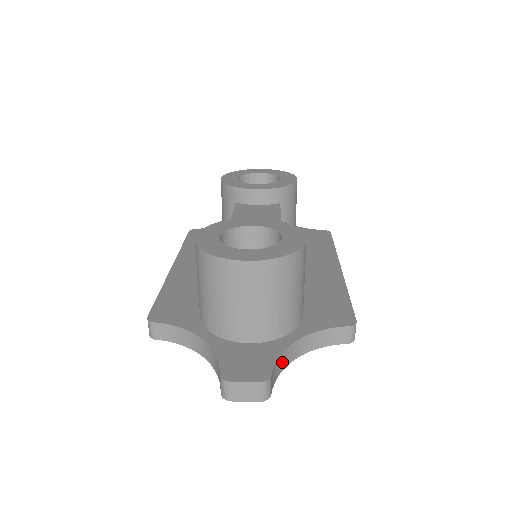
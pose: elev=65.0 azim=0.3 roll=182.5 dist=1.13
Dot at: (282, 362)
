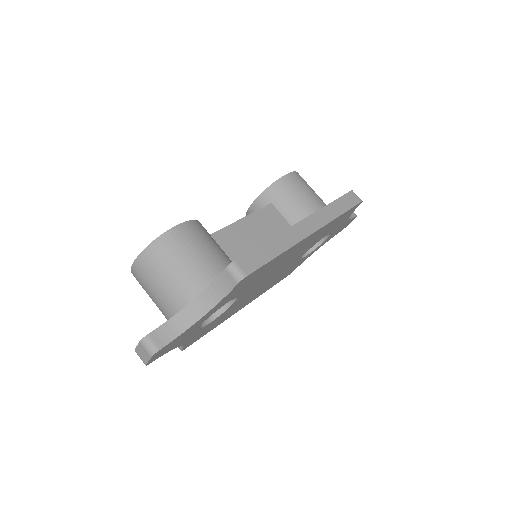
Dot at: (180, 323)
